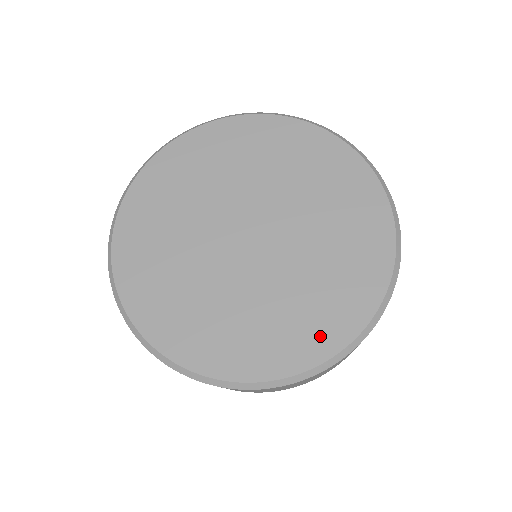
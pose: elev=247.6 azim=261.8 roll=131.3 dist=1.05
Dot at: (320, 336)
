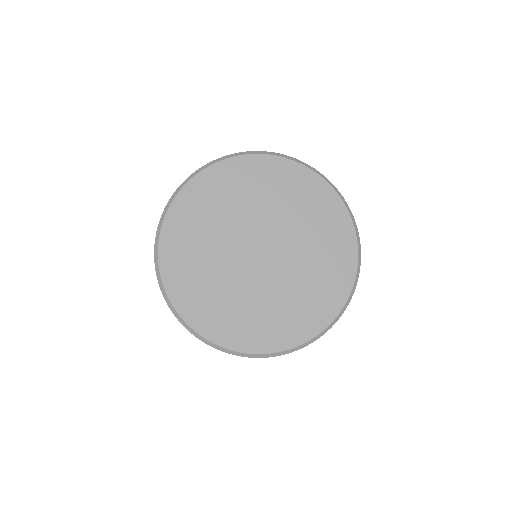
Dot at: (286, 334)
